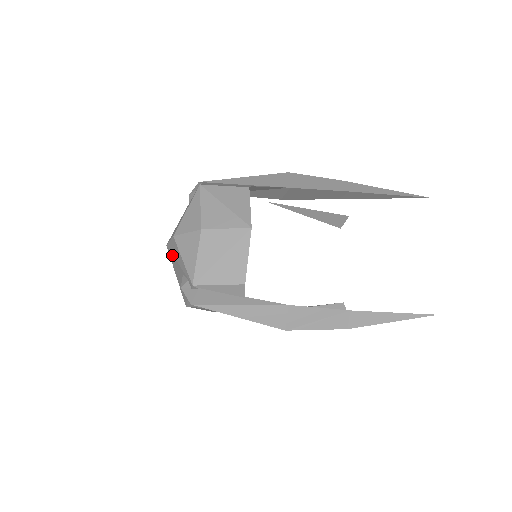
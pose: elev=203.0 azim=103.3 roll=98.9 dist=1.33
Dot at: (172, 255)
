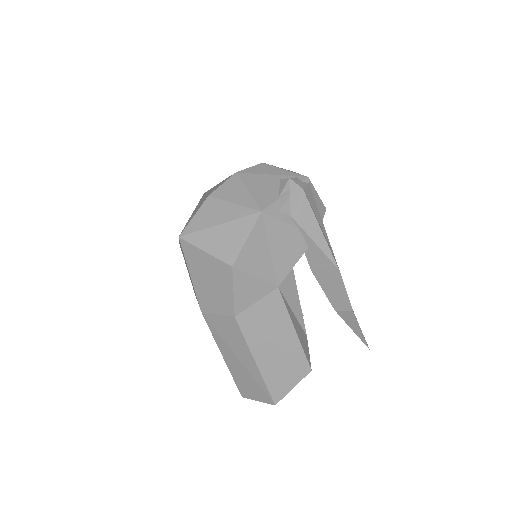
Dot at: (253, 174)
